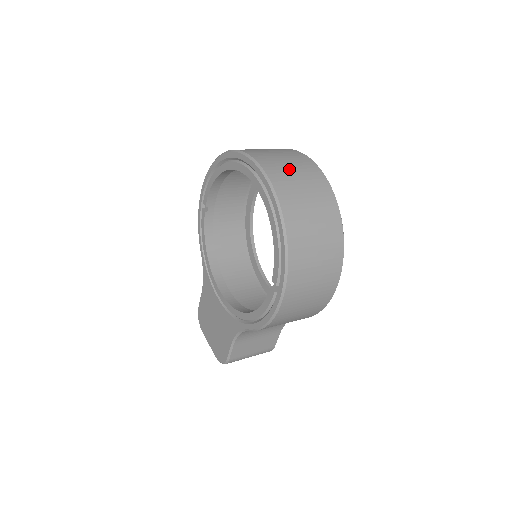
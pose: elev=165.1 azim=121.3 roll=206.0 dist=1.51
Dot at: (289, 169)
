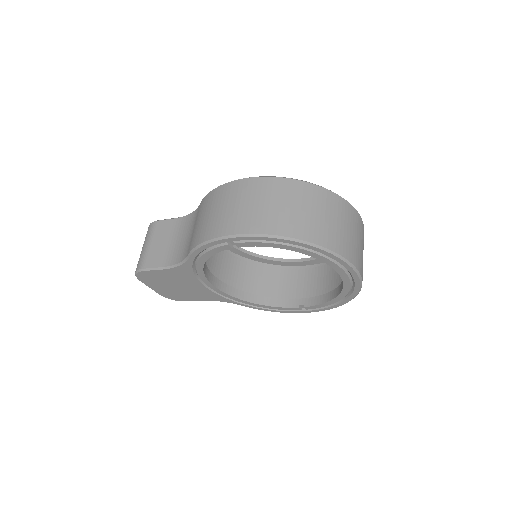
Dot at: occluded
